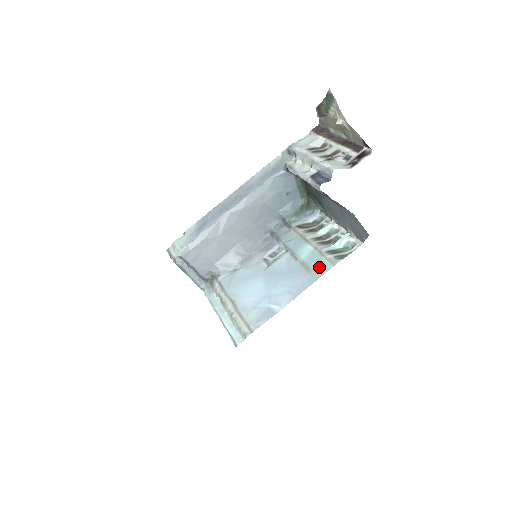
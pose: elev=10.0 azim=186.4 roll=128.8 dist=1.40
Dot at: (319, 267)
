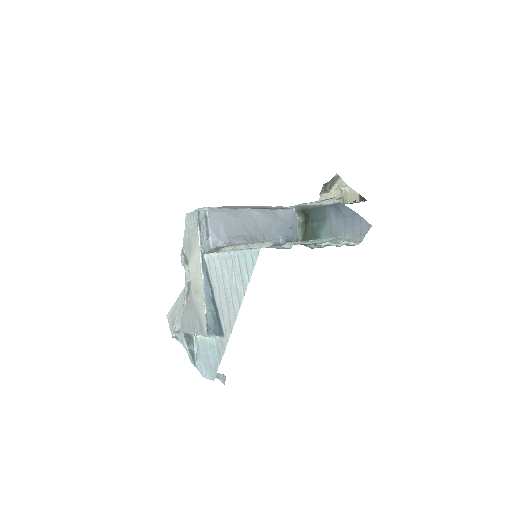
Dot at: occluded
